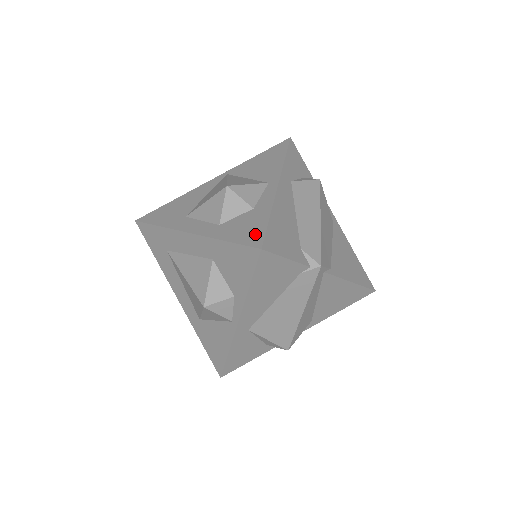
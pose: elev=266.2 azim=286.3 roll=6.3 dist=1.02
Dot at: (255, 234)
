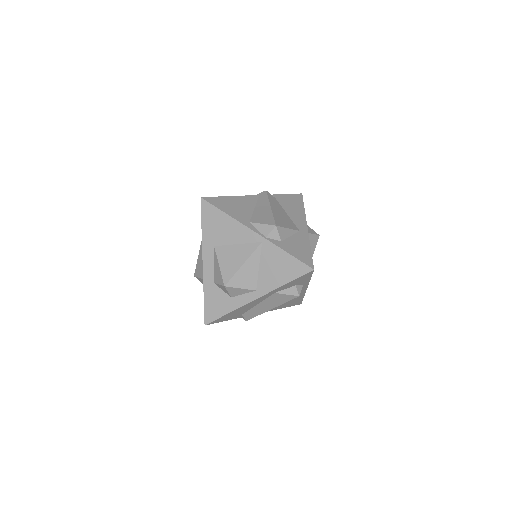
Dot at: (213, 314)
